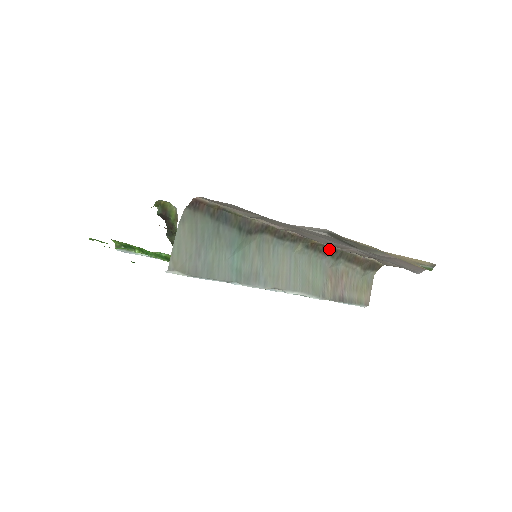
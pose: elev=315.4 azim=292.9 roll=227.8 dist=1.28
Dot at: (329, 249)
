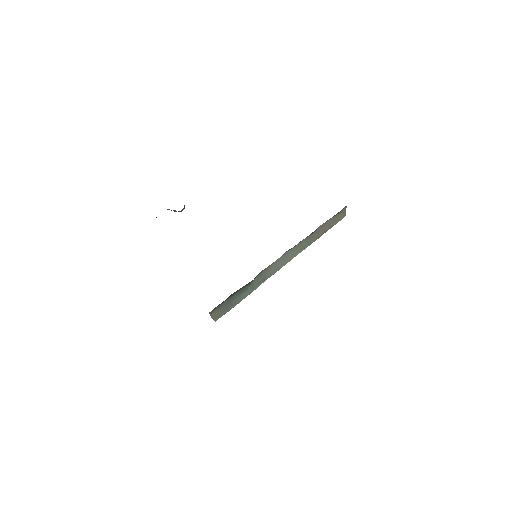
Dot at: occluded
